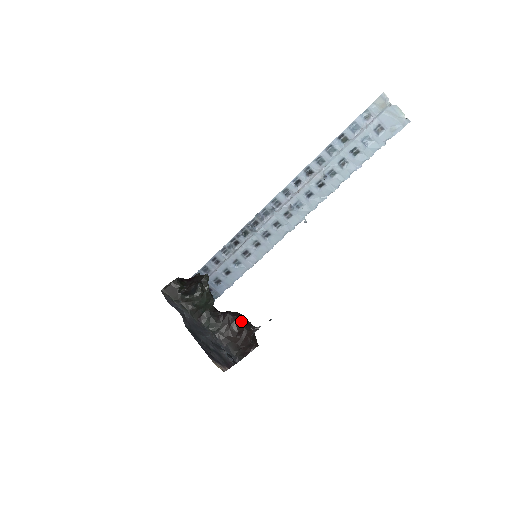
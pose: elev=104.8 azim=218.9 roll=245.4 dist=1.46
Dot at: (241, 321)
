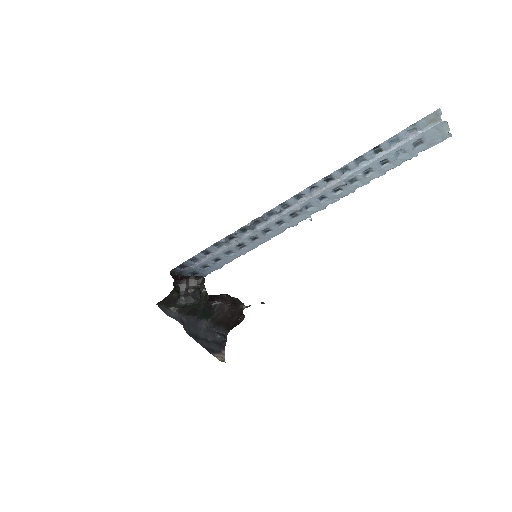
Dot at: (233, 306)
